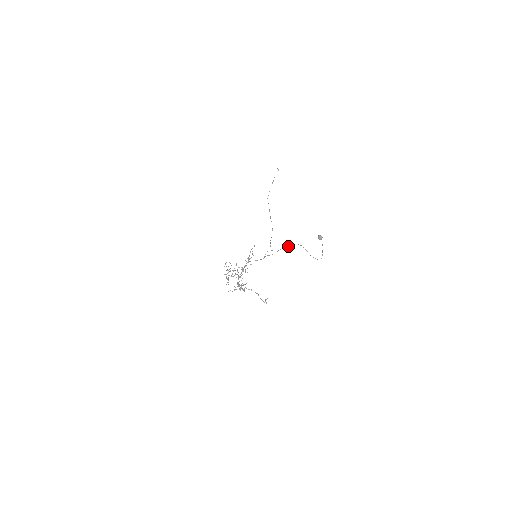
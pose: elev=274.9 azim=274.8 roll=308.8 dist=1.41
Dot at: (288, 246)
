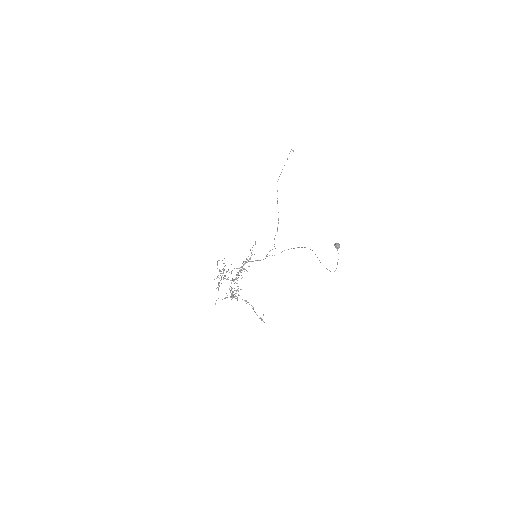
Dot at: occluded
